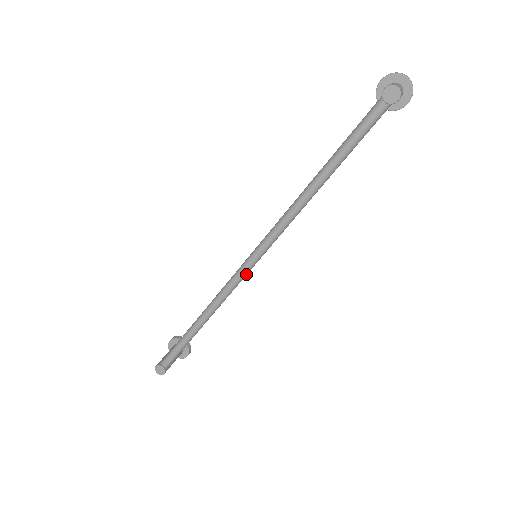
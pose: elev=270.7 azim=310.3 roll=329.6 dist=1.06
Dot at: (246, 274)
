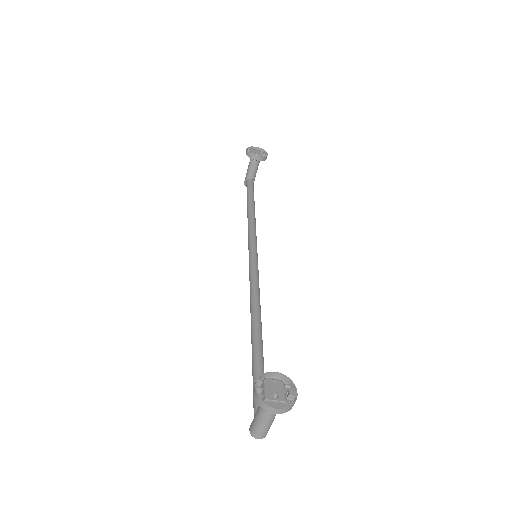
Dot at: occluded
